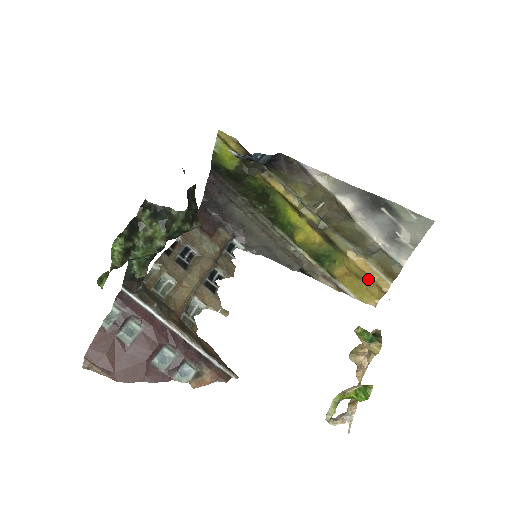
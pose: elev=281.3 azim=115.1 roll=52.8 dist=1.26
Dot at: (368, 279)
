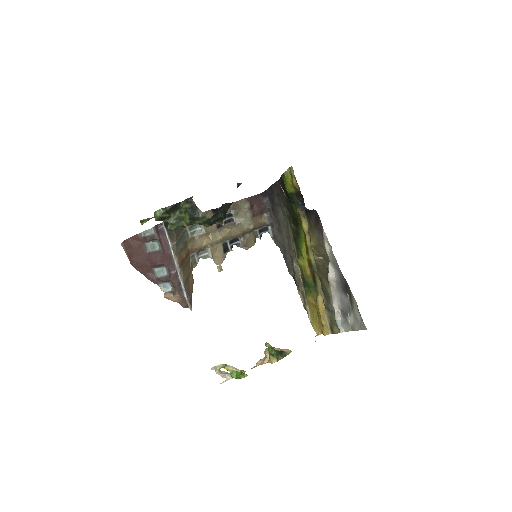
Dot at: (320, 319)
